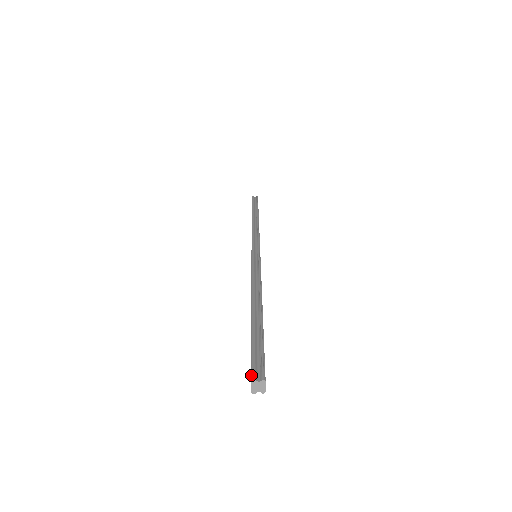
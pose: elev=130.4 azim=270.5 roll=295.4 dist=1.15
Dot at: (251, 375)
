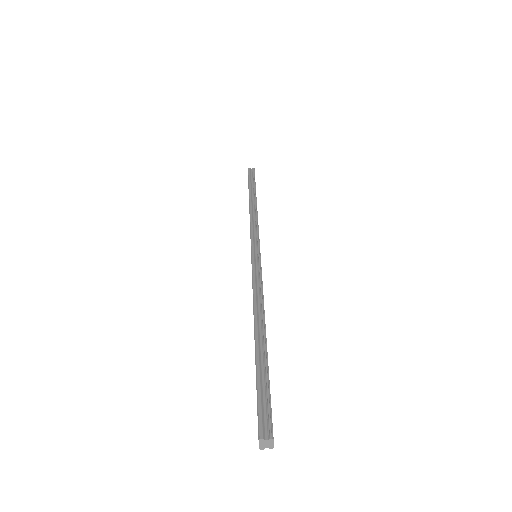
Dot at: (258, 432)
